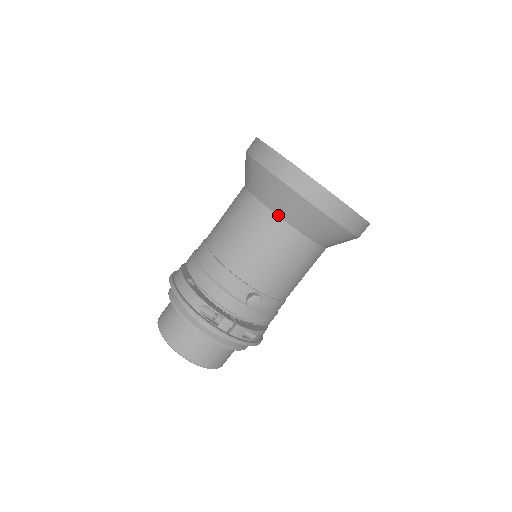
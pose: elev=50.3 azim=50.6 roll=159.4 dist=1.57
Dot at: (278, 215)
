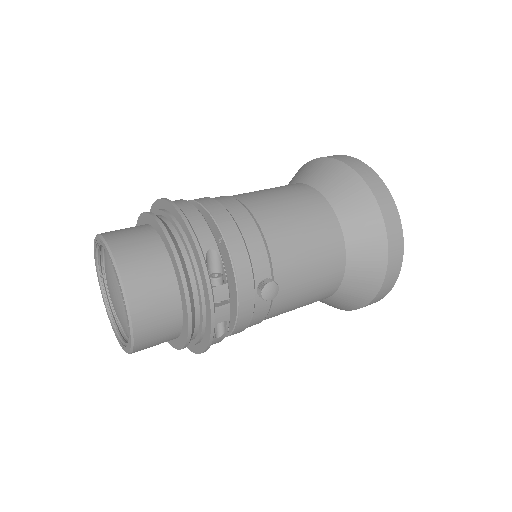
Dot at: (341, 226)
